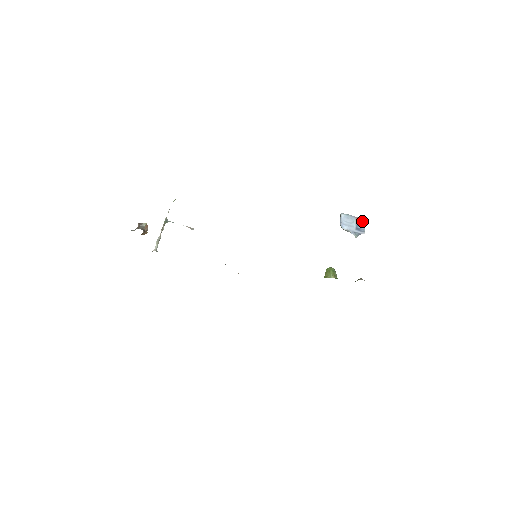
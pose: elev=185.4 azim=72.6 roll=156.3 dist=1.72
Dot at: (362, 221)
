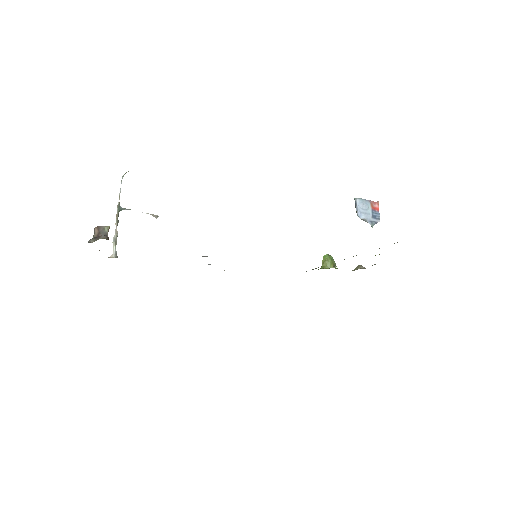
Dot at: (376, 205)
